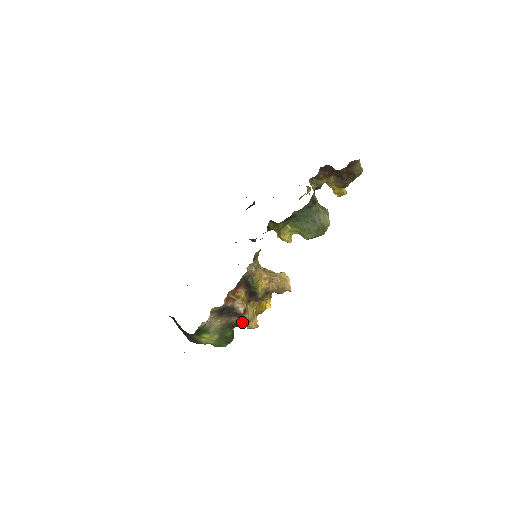
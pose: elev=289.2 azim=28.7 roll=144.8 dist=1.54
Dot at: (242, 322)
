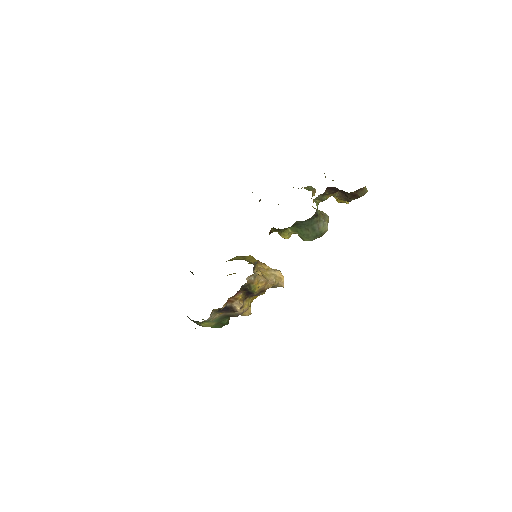
Dot at: (238, 314)
